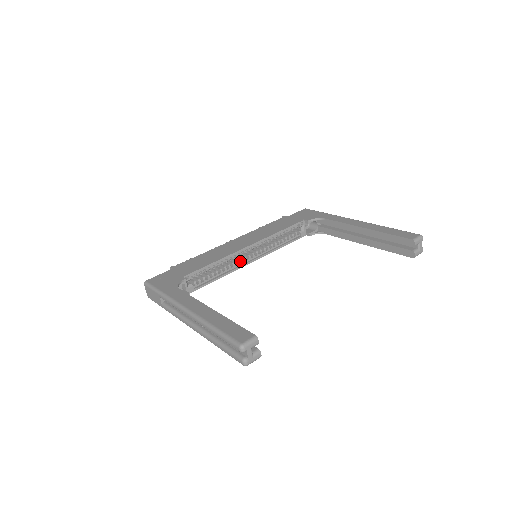
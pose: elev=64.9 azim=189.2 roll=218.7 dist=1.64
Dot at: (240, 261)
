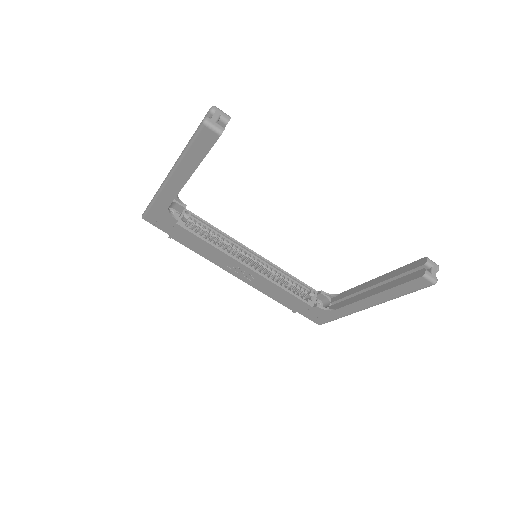
Dot at: (238, 258)
